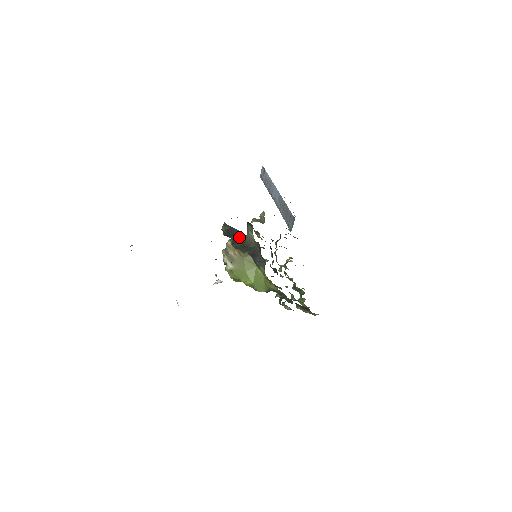
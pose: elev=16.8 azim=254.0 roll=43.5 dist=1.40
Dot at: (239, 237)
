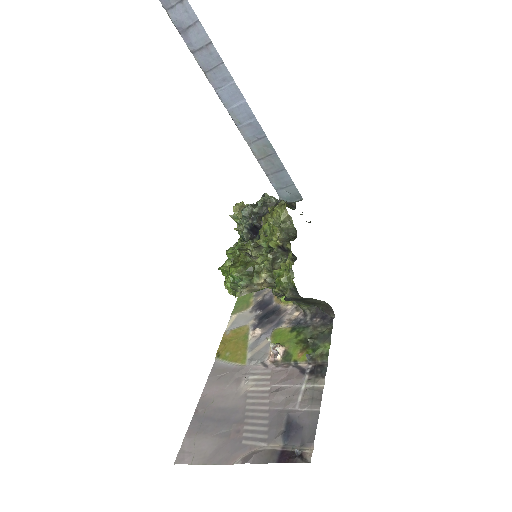
Dot at: (306, 300)
